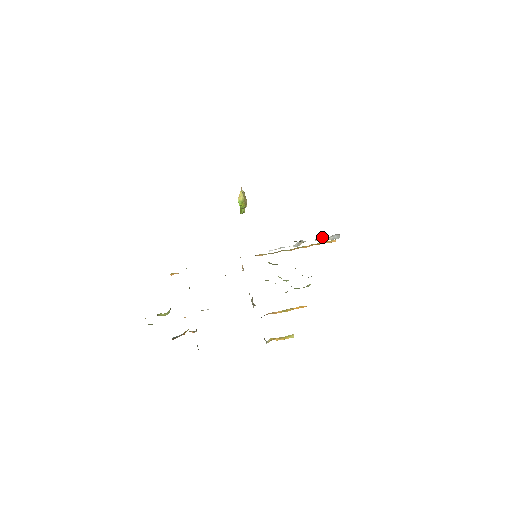
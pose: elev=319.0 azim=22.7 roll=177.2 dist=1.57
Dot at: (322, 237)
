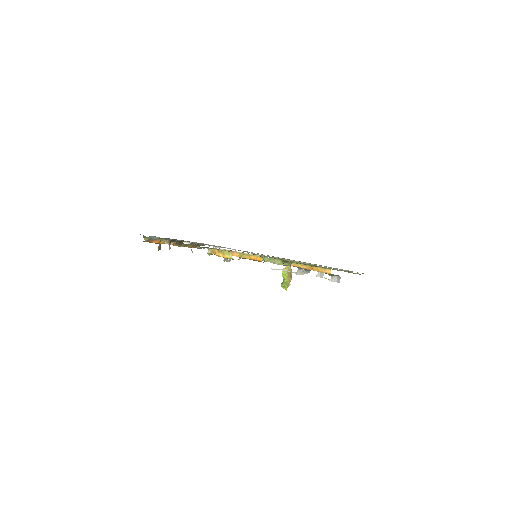
Dot at: (323, 275)
